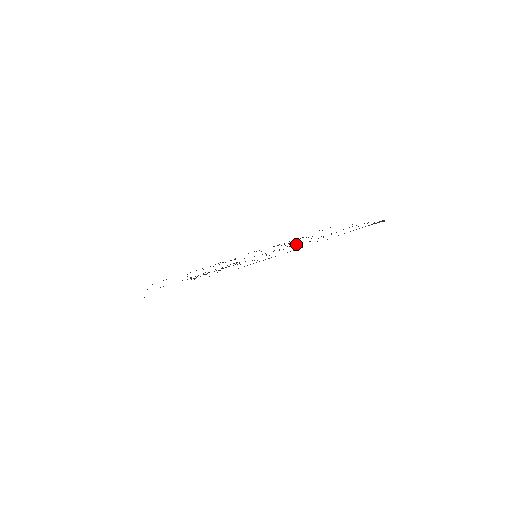
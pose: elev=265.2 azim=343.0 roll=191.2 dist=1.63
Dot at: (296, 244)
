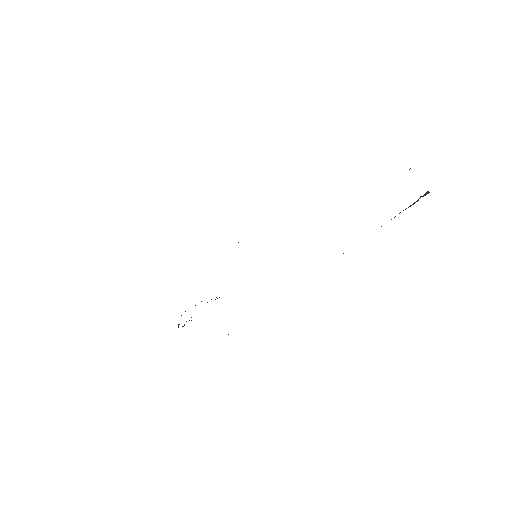
Dot at: occluded
